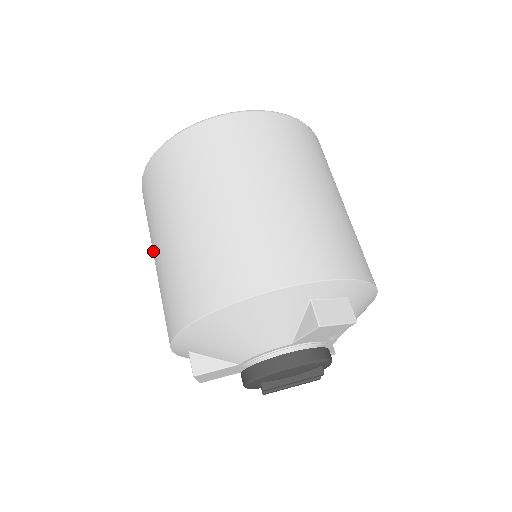
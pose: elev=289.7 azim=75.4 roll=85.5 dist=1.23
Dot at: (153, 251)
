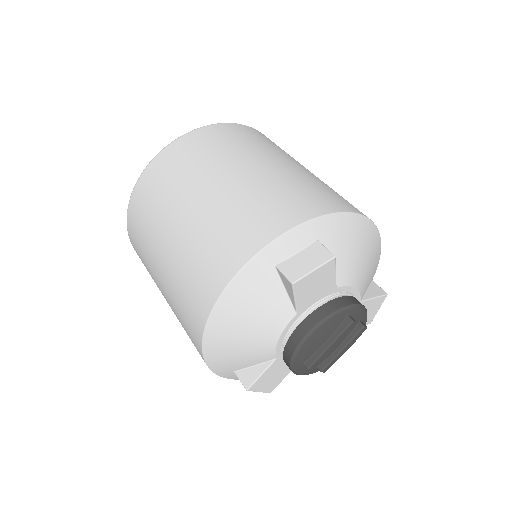
Dot at: occluded
